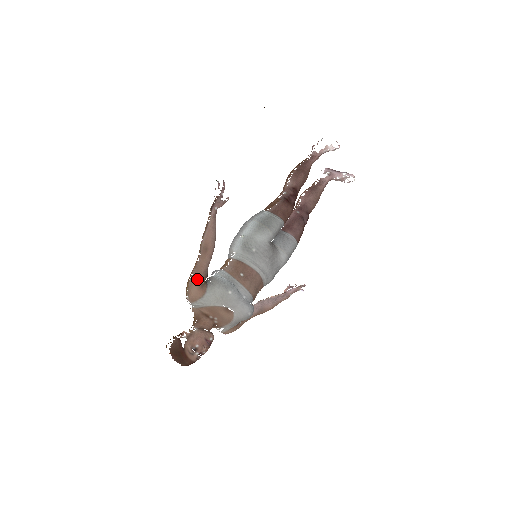
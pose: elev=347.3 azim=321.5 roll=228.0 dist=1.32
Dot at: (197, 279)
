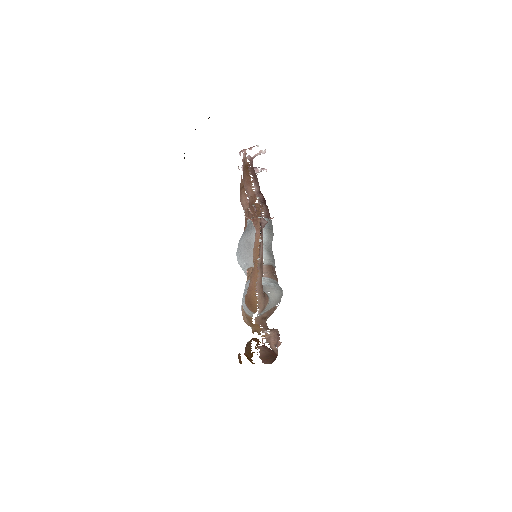
Dot at: (262, 292)
